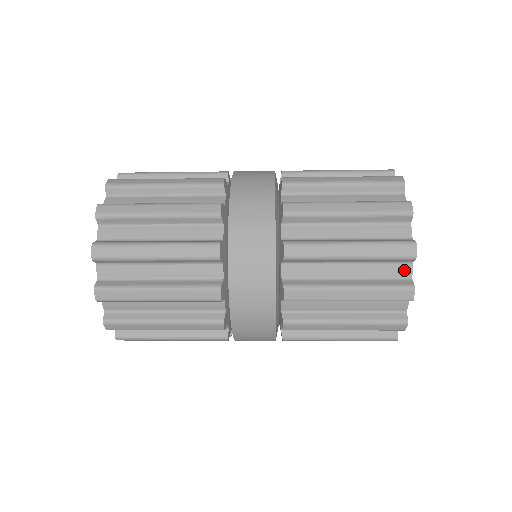
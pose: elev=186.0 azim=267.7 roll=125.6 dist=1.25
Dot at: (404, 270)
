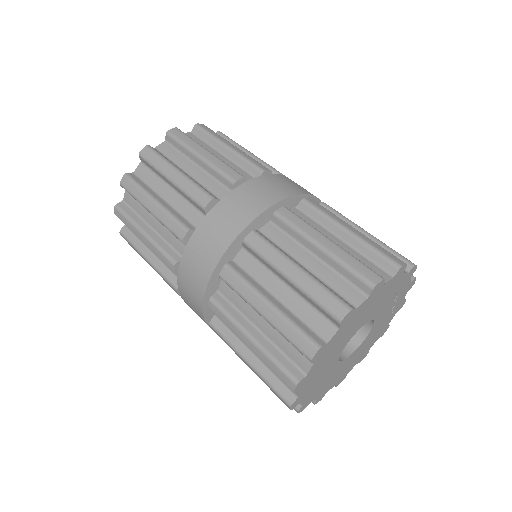
Dot at: (304, 362)
